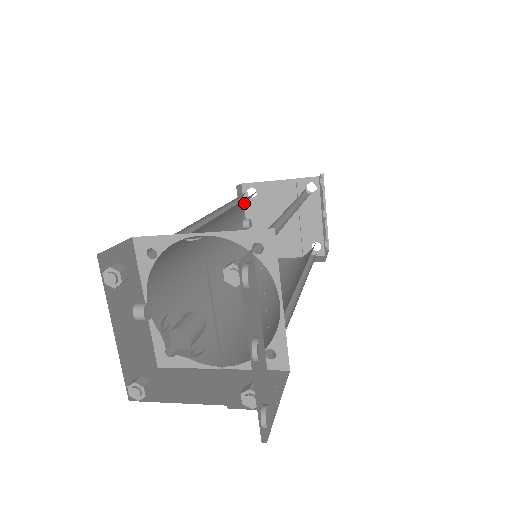
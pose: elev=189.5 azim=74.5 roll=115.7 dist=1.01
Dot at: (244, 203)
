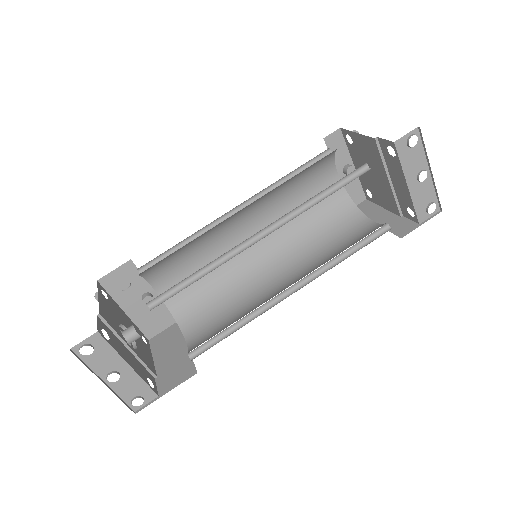
Dot at: (321, 163)
